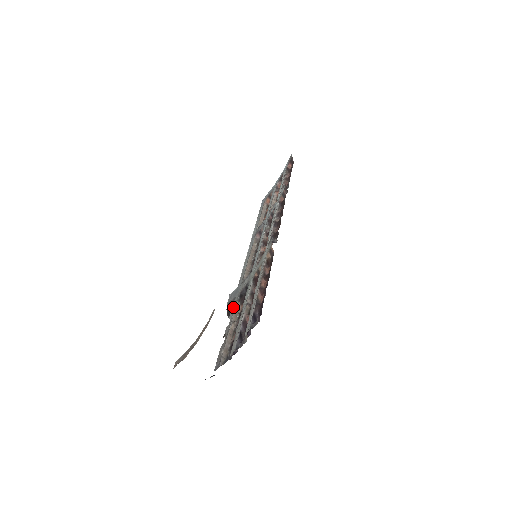
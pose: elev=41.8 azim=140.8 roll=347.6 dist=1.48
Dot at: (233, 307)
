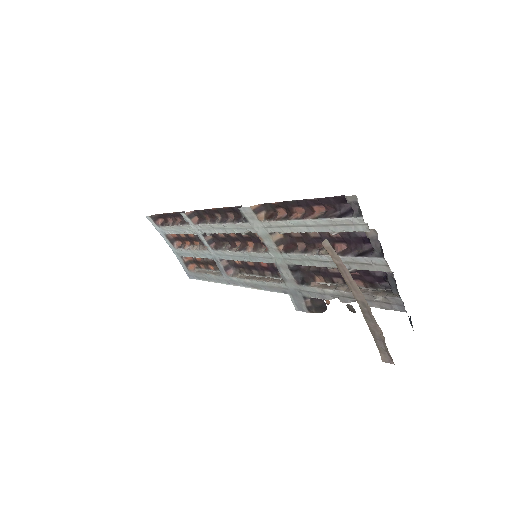
Dot at: (315, 295)
